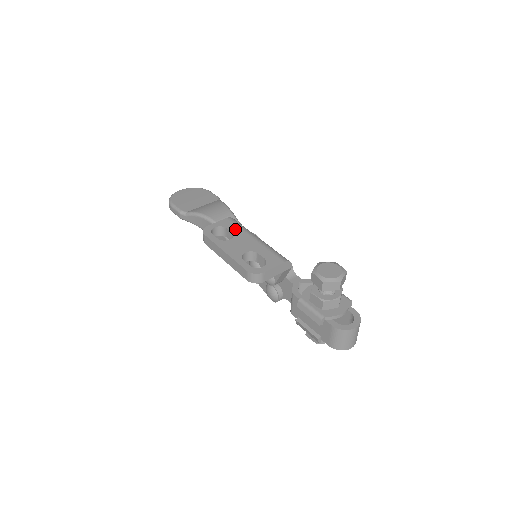
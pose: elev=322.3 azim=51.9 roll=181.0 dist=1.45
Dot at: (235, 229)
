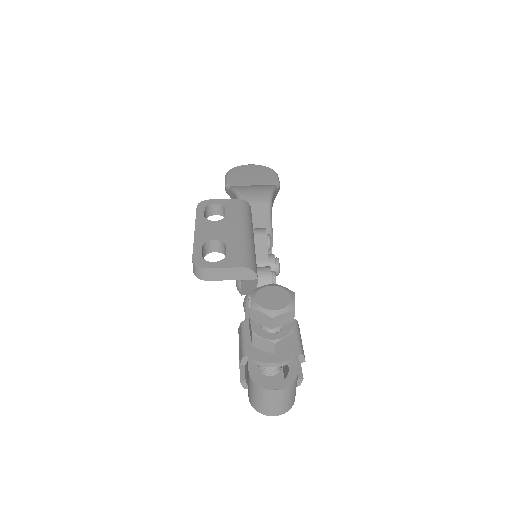
Dot at: (233, 212)
